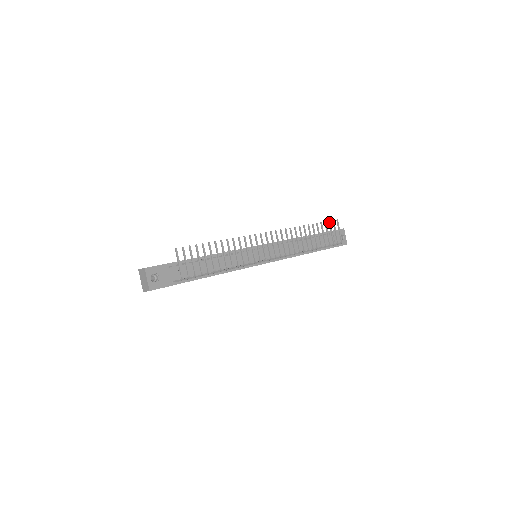
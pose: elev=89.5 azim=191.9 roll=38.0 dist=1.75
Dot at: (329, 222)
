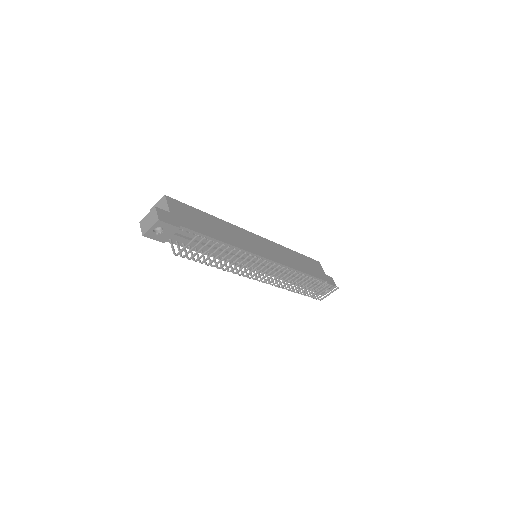
Dot at: (331, 286)
